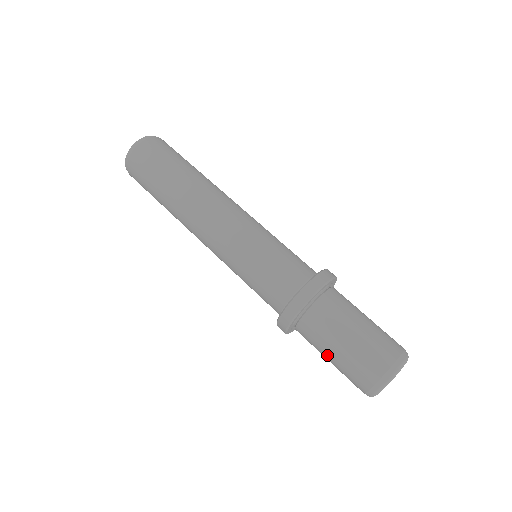
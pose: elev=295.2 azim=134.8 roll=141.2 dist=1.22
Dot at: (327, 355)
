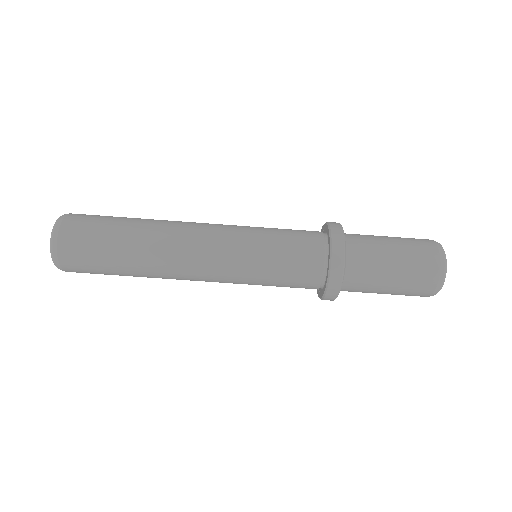
Dot at: occluded
